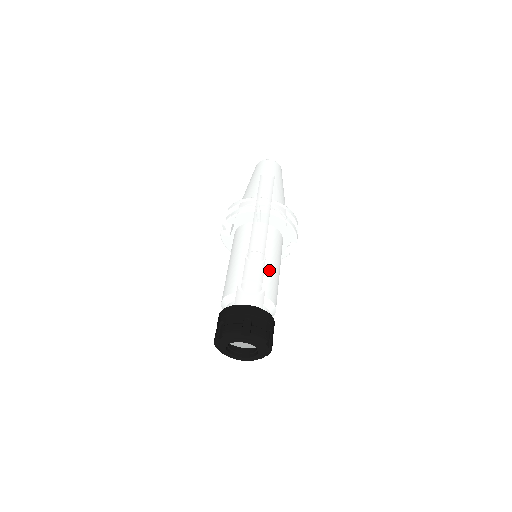
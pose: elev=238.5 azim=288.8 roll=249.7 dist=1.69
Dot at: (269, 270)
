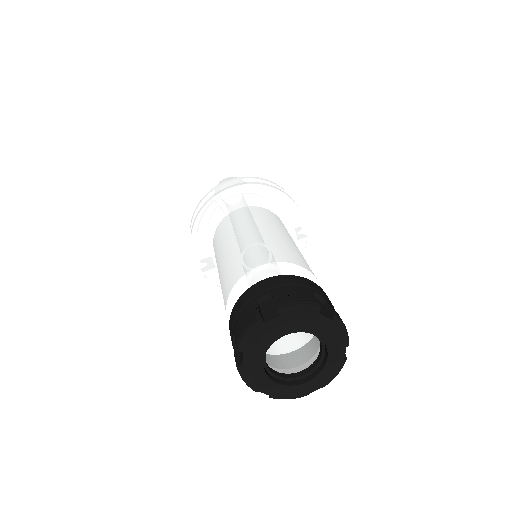
Dot at: (269, 238)
